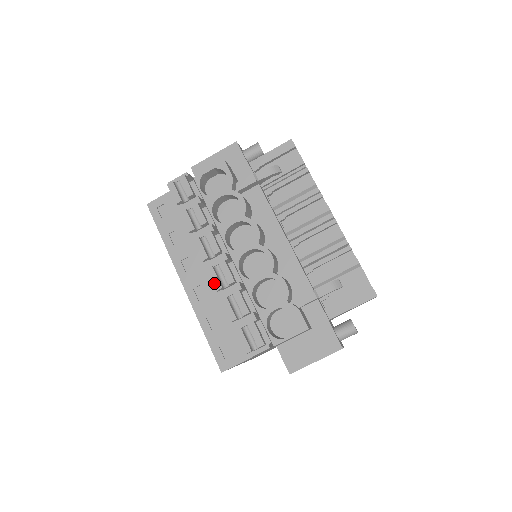
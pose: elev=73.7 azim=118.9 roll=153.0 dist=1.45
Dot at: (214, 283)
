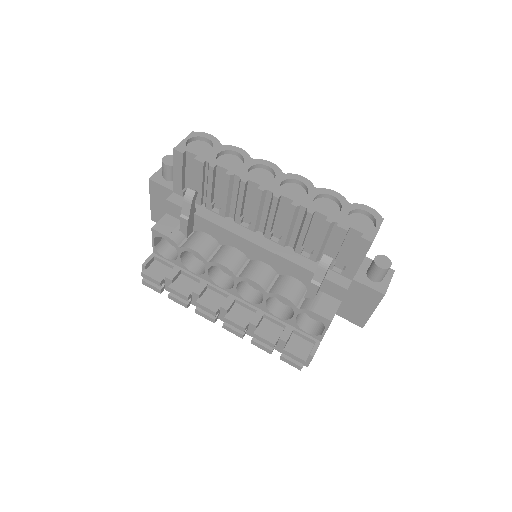
Dot at: (236, 334)
